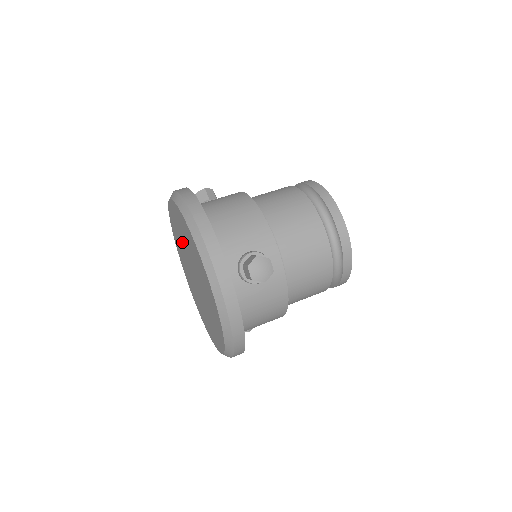
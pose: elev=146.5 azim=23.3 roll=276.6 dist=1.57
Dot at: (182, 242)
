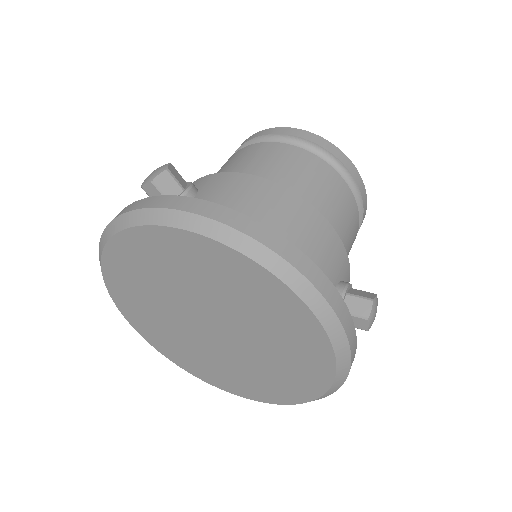
Dot at: (186, 285)
